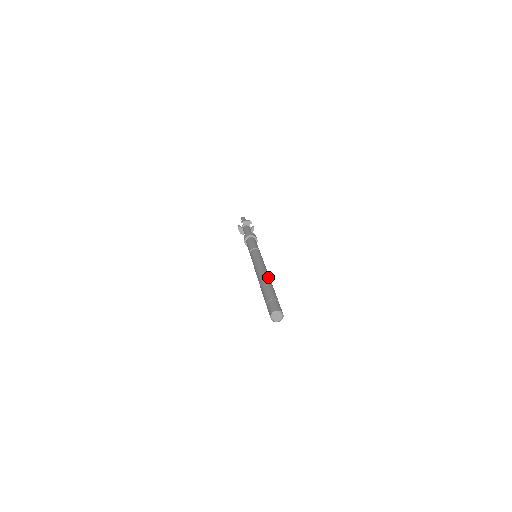
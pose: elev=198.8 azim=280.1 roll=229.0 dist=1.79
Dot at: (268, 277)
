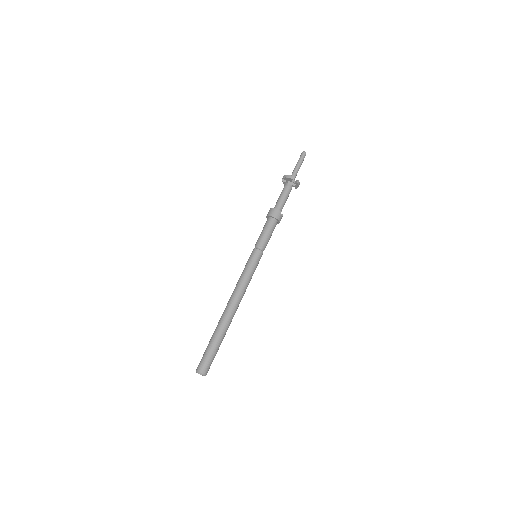
Dot at: (229, 311)
